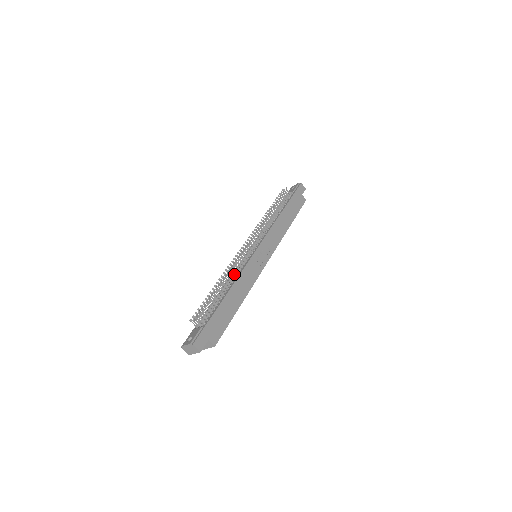
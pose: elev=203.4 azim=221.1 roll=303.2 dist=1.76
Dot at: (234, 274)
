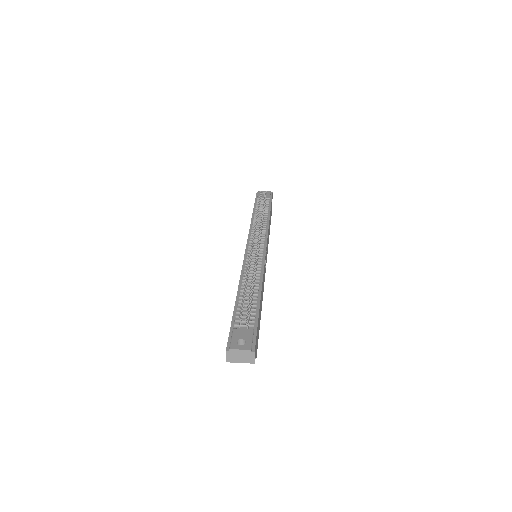
Dot at: (256, 271)
